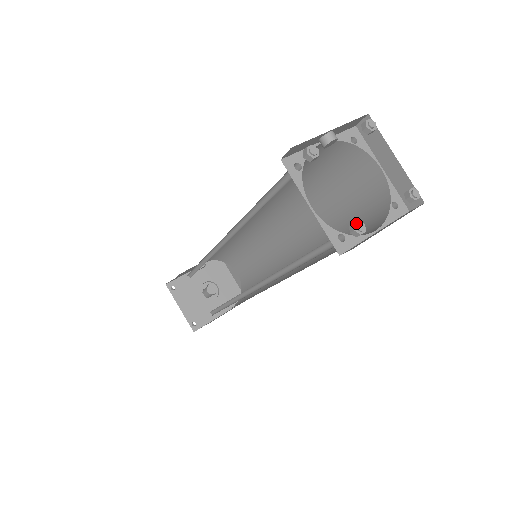
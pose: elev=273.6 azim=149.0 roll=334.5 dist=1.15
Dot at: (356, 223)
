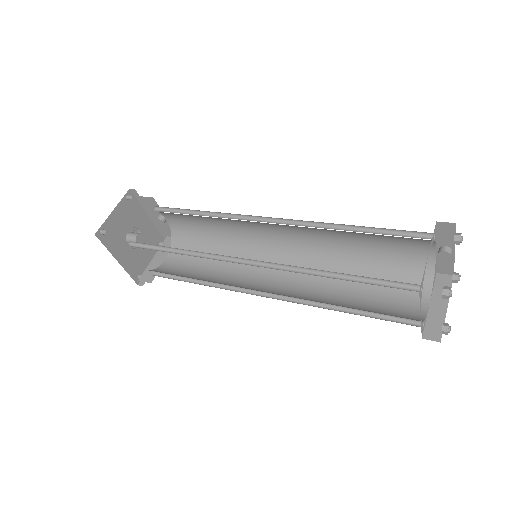
Dot at: occluded
